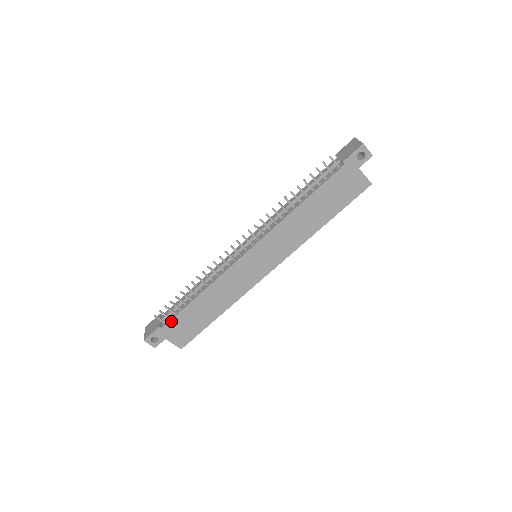
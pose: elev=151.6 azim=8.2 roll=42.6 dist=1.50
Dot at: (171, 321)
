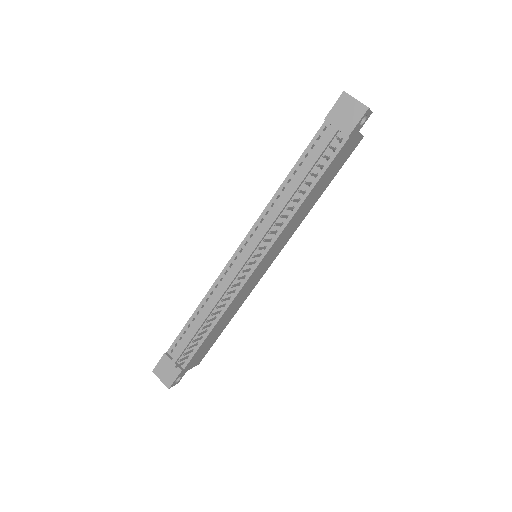
Dot at: (191, 359)
